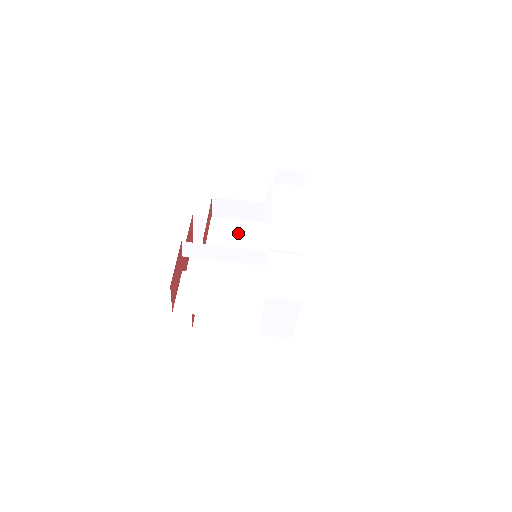
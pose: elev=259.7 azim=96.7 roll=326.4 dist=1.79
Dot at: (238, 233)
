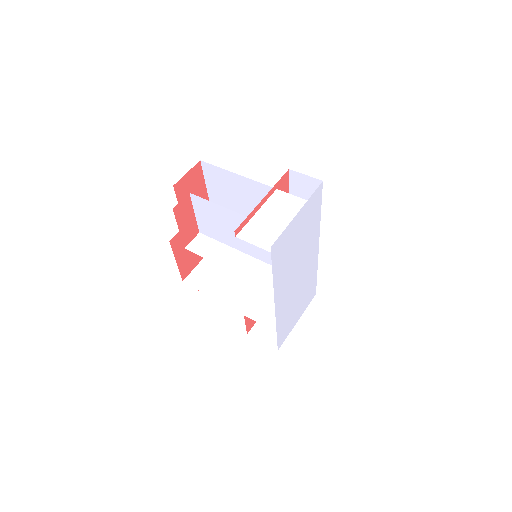
Dot at: occluded
